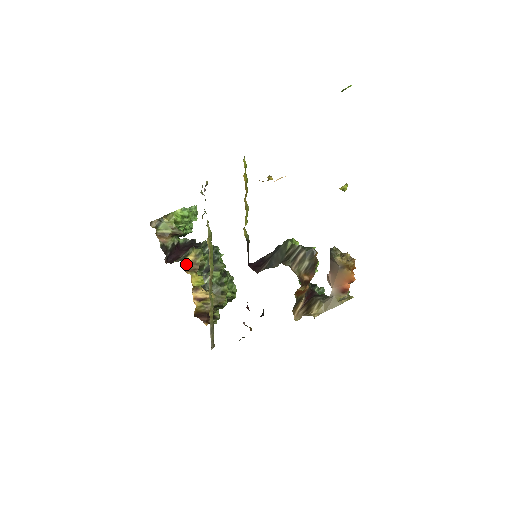
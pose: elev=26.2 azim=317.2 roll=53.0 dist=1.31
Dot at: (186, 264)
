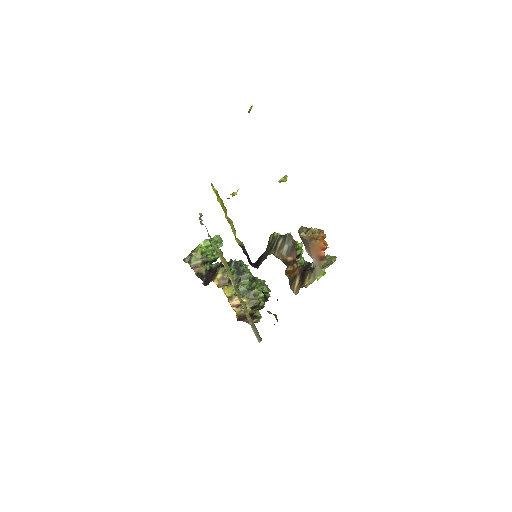
Dot at: (217, 281)
